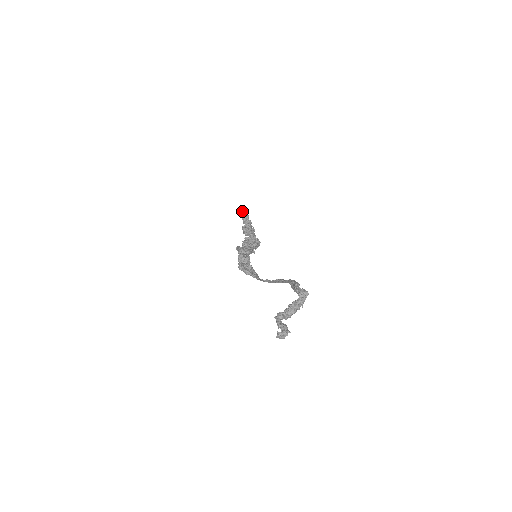
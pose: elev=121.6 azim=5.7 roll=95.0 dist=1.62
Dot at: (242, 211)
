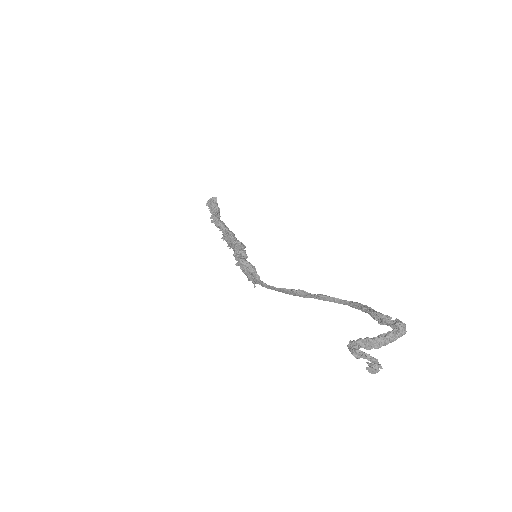
Dot at: (216, 198)
